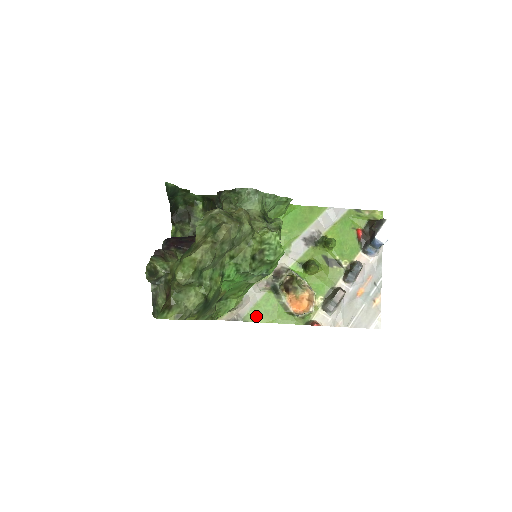
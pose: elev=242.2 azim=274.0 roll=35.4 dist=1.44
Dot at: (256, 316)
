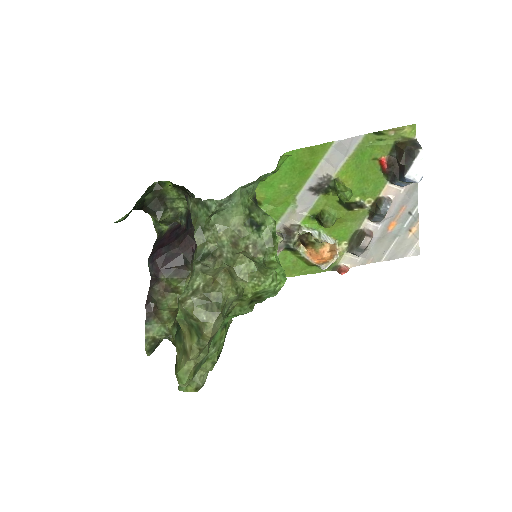
Dot at: occluded
